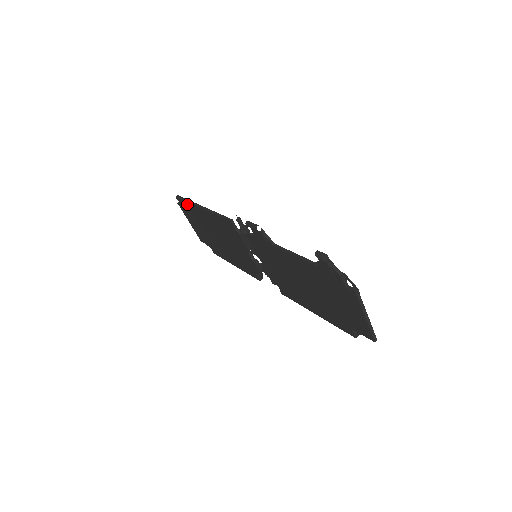
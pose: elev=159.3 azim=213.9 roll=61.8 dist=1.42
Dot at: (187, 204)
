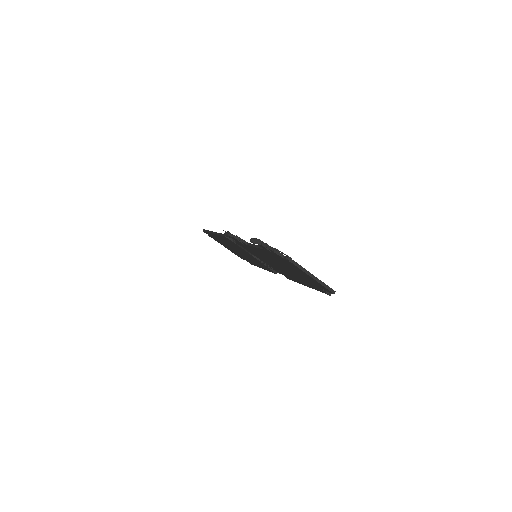
Dot at: occluded
